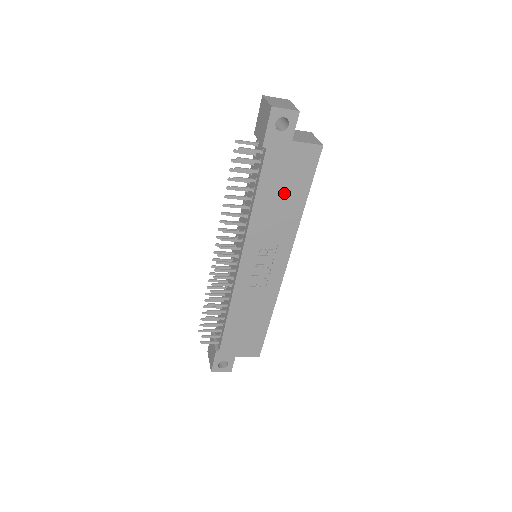
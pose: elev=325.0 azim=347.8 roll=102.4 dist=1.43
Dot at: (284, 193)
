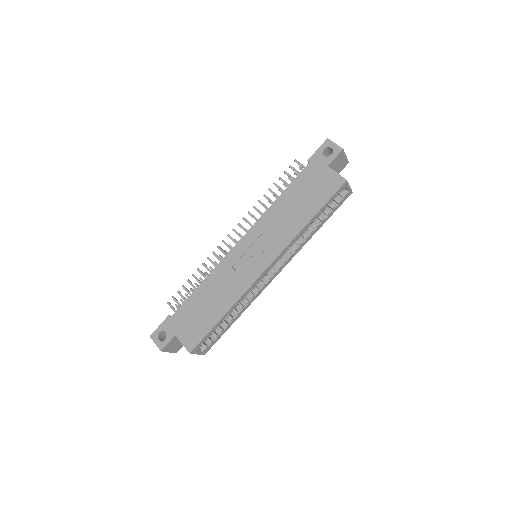
Dot at: (302, 201)
